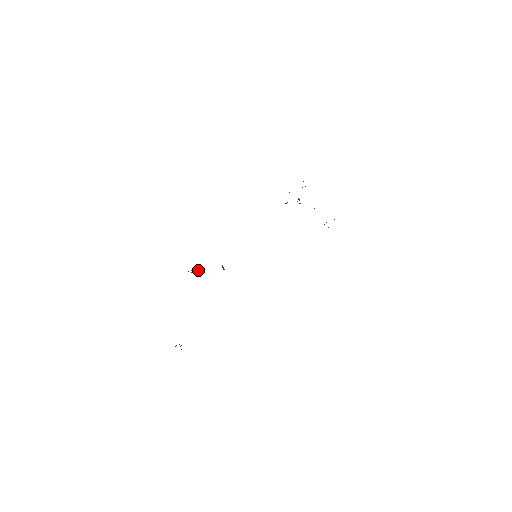
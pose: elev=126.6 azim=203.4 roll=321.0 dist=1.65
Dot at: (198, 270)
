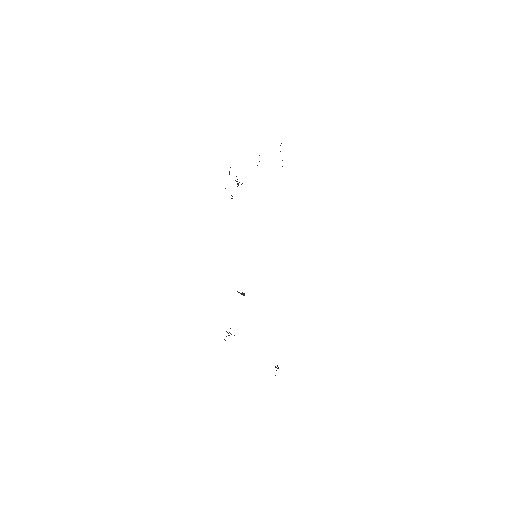
Dot at: occluded
